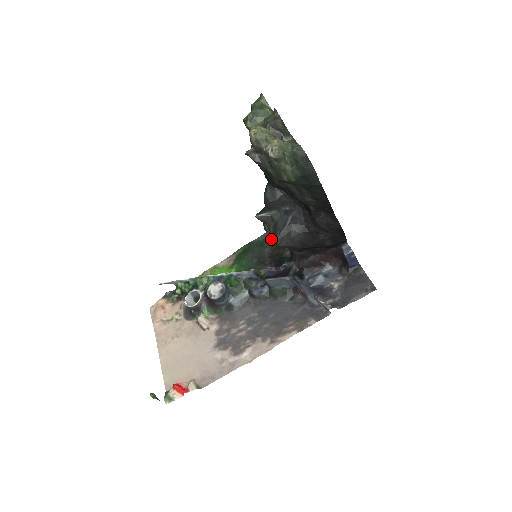
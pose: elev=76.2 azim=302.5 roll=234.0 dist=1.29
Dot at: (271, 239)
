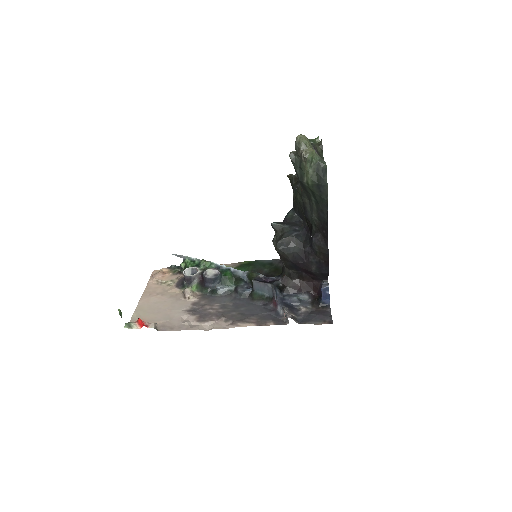
Dot at: (273, 265)
